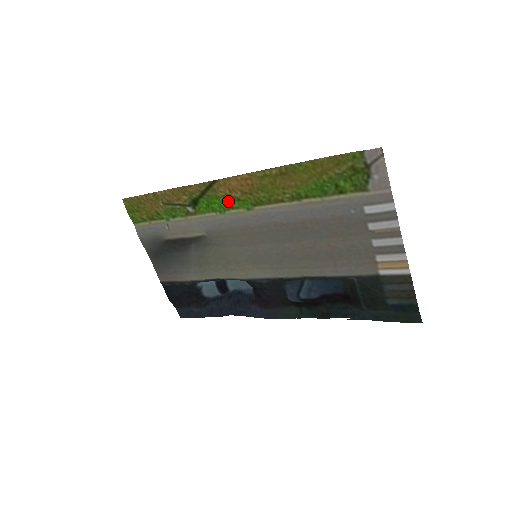
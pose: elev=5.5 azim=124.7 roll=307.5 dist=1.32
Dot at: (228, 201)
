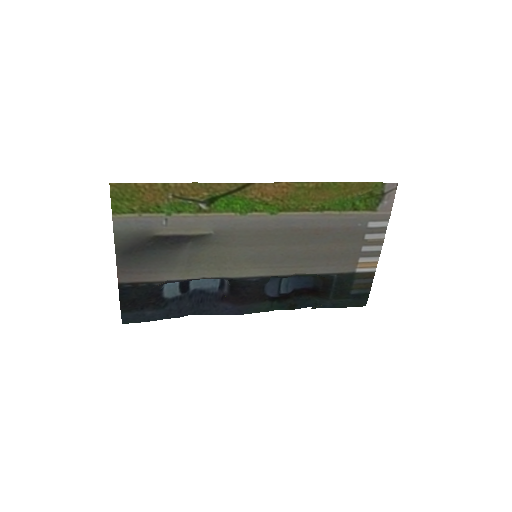
Dot at: (253, 204)
